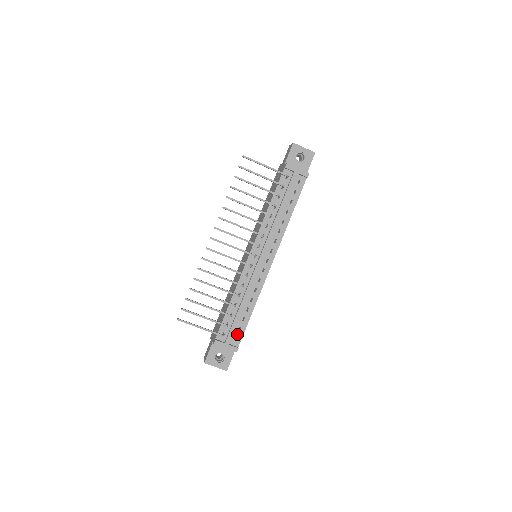
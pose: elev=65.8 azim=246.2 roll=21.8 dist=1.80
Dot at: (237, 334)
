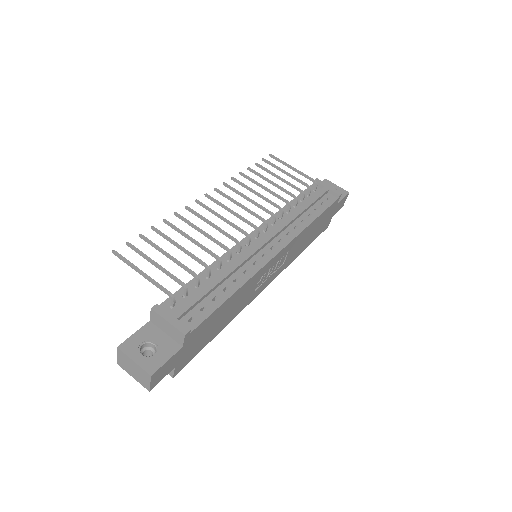
Dot at: (196, 314)
